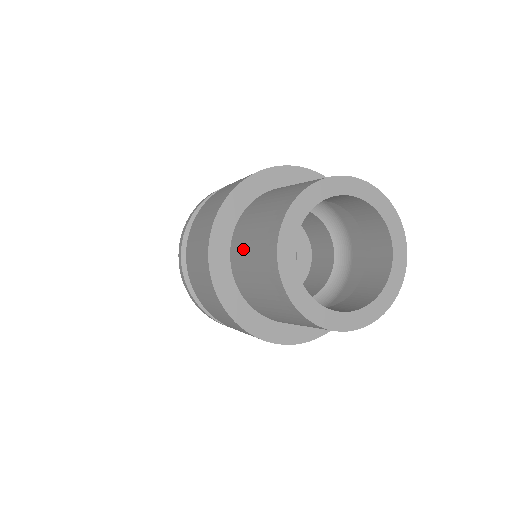
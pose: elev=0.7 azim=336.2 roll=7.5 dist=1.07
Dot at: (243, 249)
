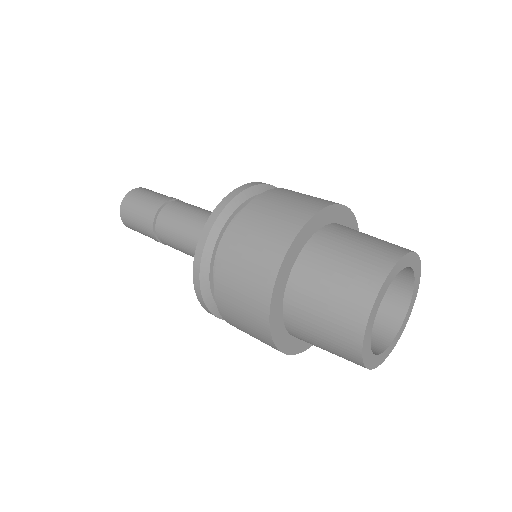
Dot at: (324, 263)
